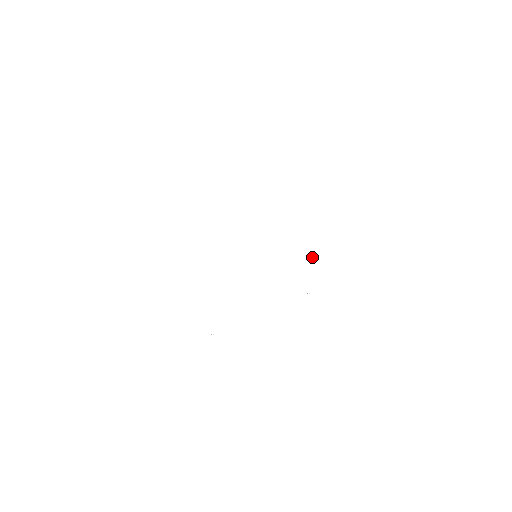
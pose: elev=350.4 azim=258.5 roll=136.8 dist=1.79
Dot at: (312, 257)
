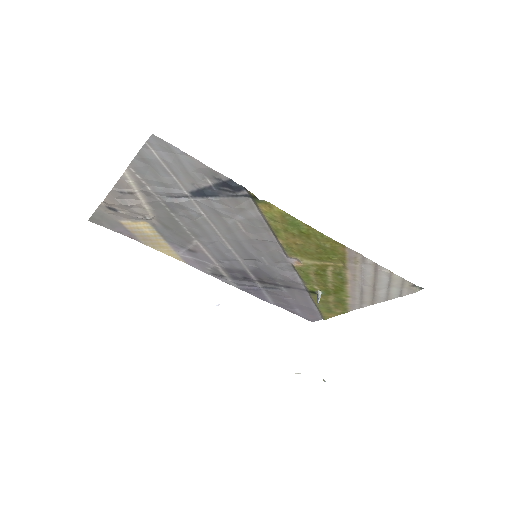
Dot at: (319, 300)
